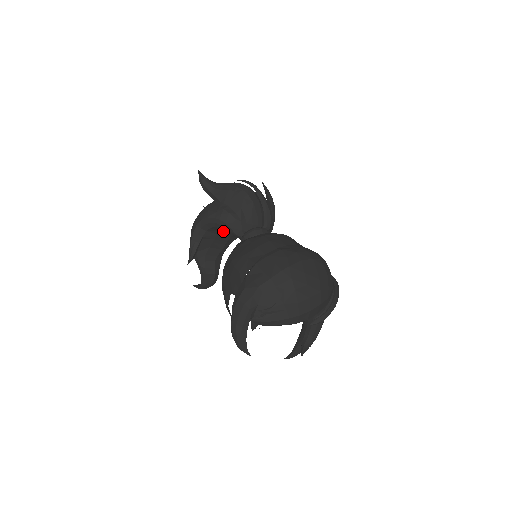
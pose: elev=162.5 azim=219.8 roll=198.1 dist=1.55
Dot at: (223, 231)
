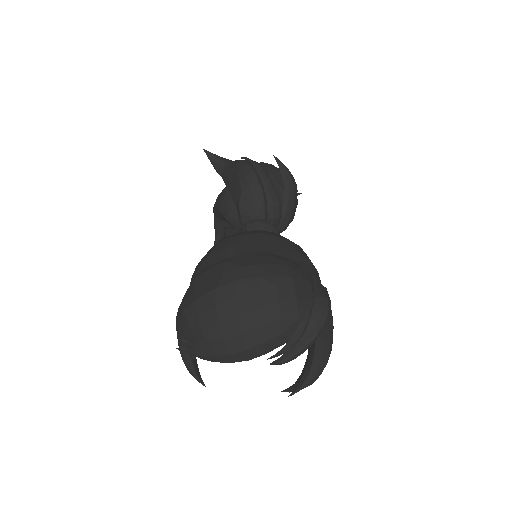
Dot at: occluded
